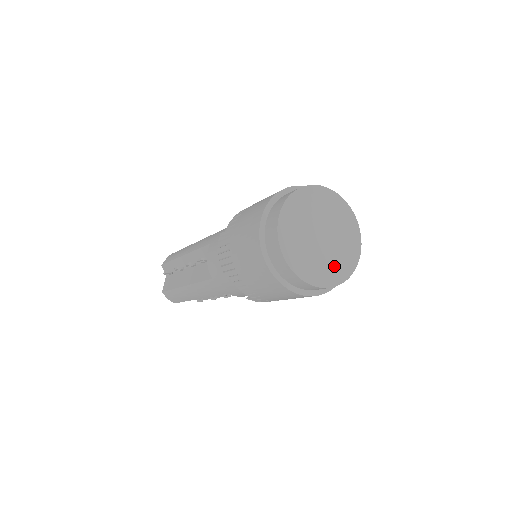
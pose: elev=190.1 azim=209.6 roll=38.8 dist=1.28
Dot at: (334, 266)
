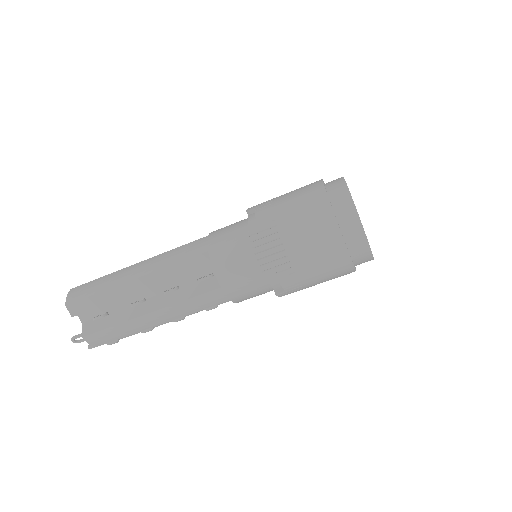
Dot at: occluded
